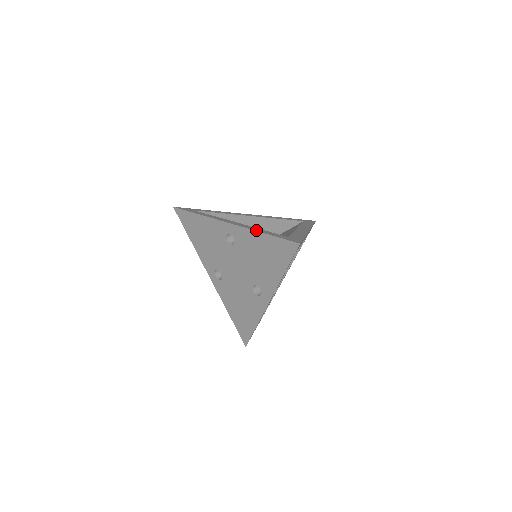
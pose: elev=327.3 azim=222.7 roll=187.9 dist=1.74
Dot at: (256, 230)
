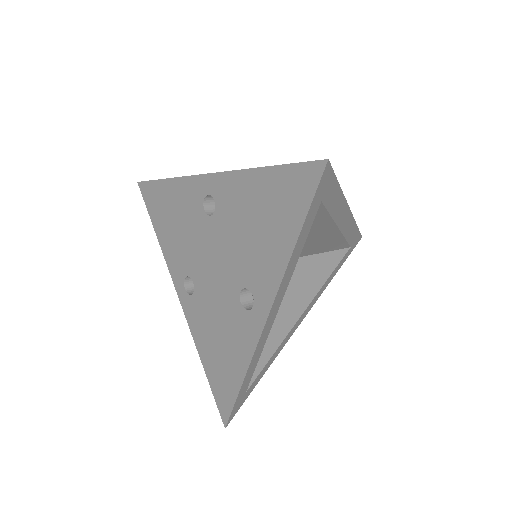
Dot at: (249, 169)
